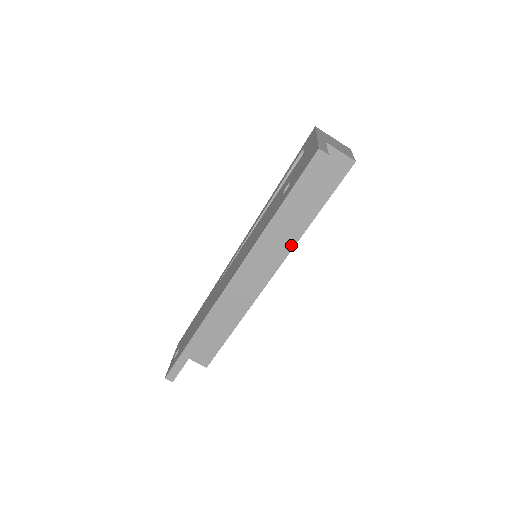
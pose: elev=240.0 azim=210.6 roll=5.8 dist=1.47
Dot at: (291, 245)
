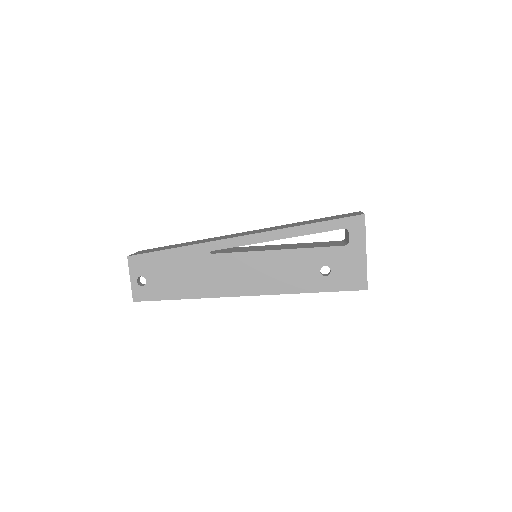
Dot at: occluded
